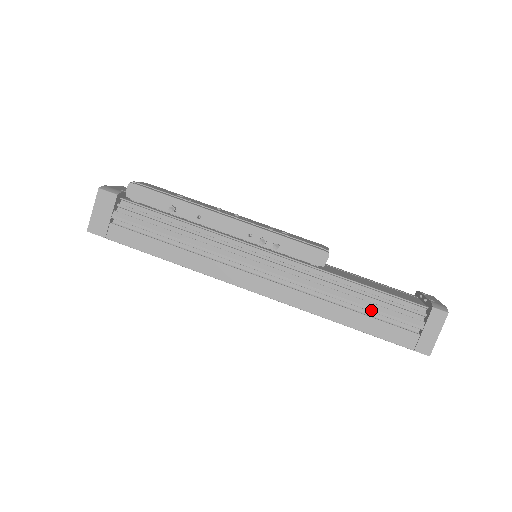
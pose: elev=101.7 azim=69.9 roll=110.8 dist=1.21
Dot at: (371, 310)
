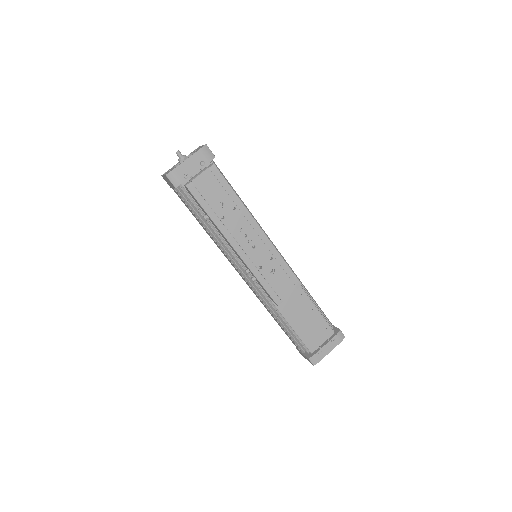
Dot at: (284, 330)
